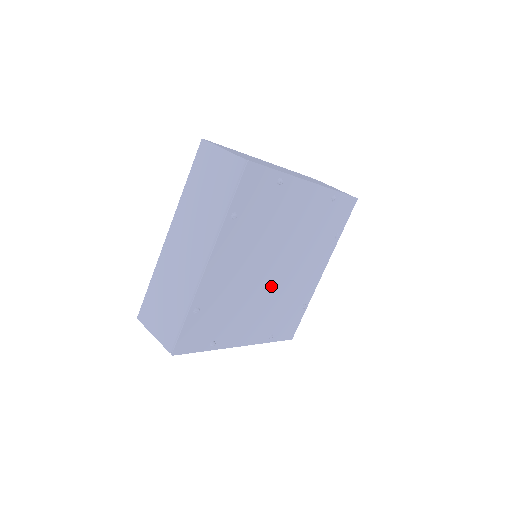
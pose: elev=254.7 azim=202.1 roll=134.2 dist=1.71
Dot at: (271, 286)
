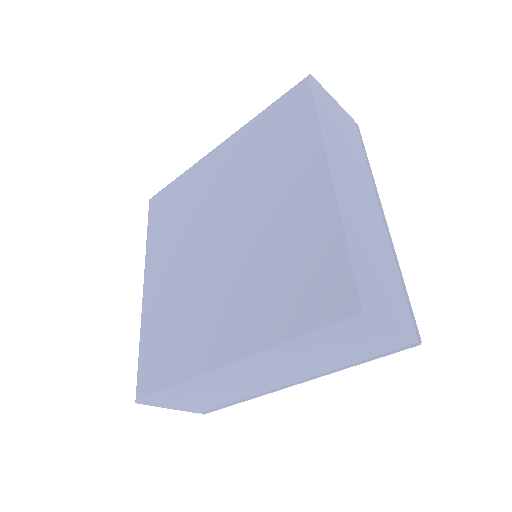
Dot at: occluded
